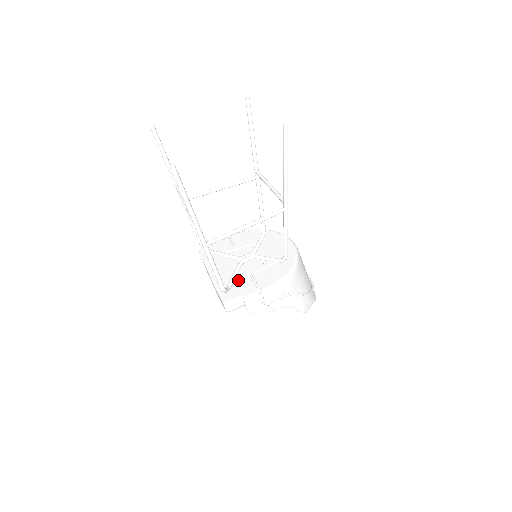
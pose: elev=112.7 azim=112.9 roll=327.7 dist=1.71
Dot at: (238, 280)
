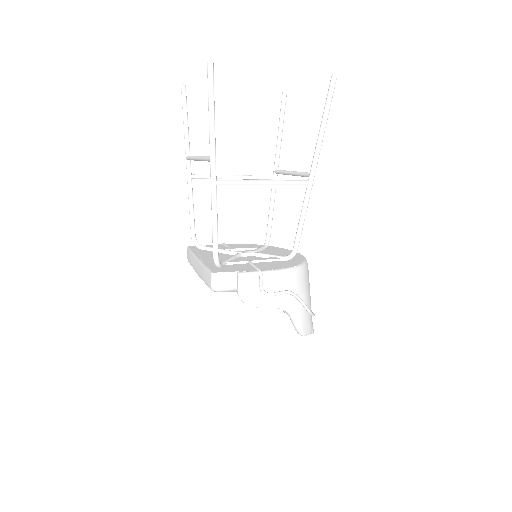
Dot at: (233, 263)
